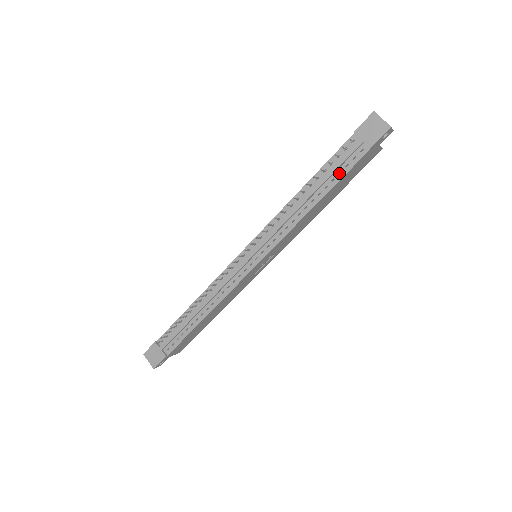
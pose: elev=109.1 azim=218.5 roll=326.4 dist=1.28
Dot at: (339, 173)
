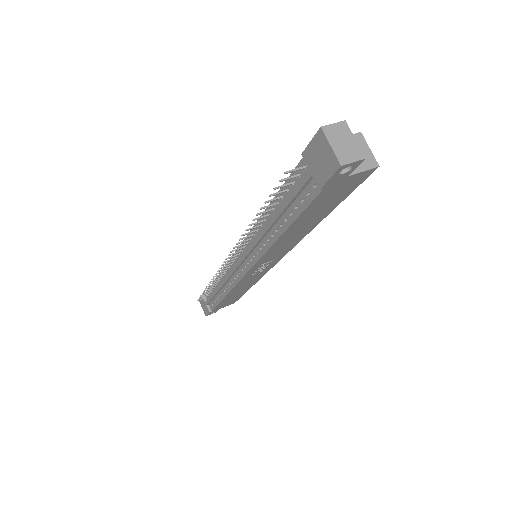
Dot at: (299, 205)
